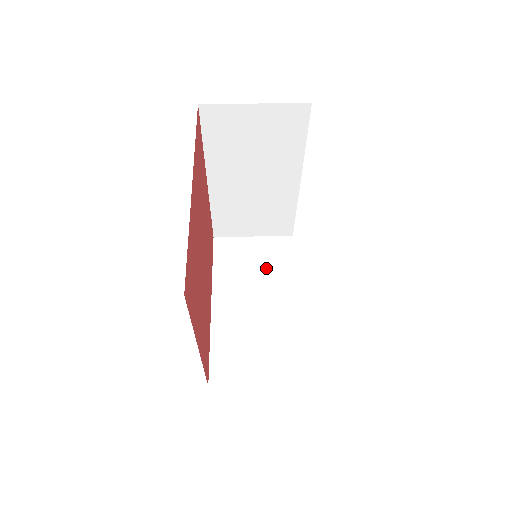
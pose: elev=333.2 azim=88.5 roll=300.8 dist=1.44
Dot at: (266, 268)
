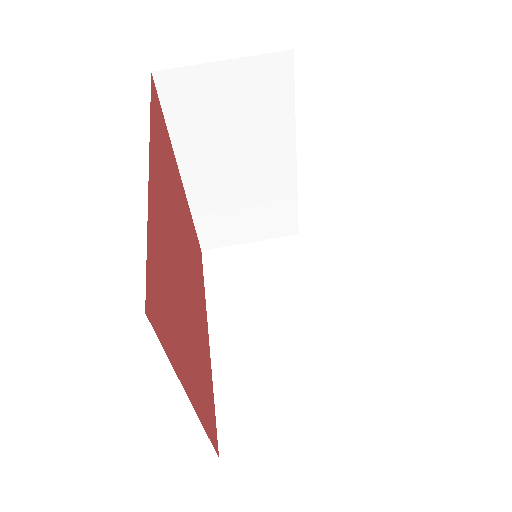
Dot at: (250, 117)
